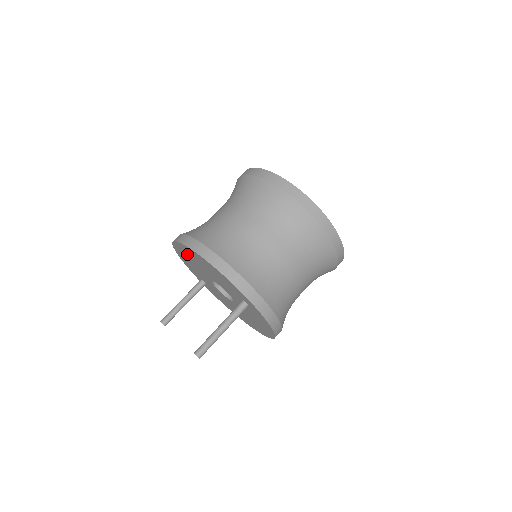
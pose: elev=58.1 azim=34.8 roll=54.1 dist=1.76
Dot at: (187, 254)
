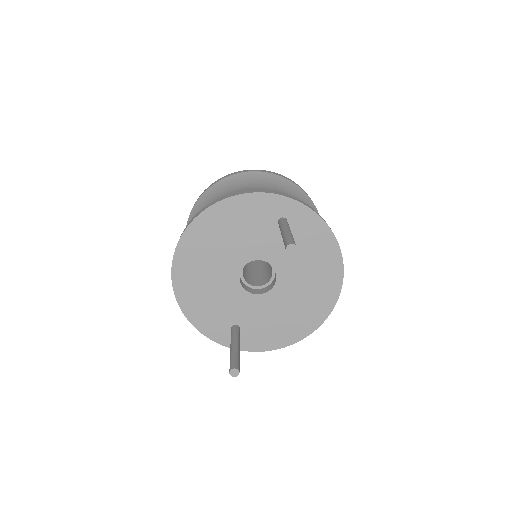
Dot at: (194, 264)
